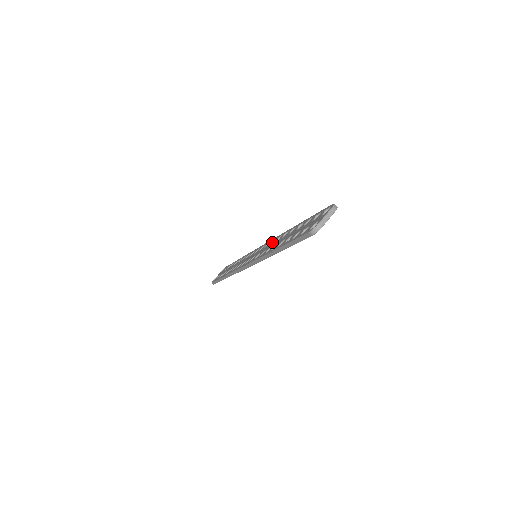
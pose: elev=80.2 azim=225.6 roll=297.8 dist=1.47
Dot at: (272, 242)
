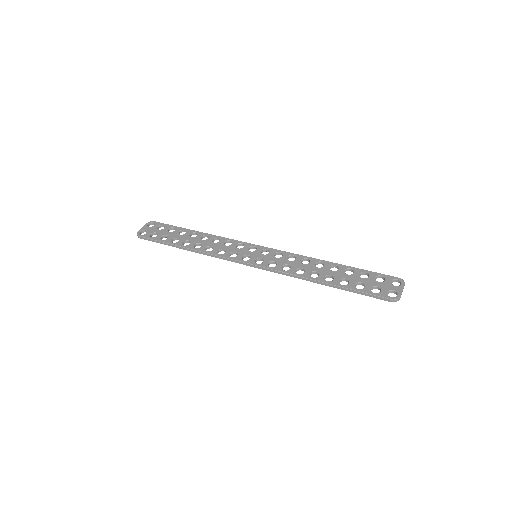
Dot at: (288, 257)
